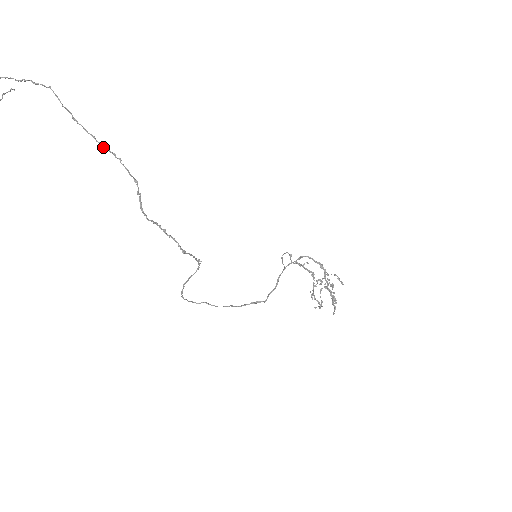
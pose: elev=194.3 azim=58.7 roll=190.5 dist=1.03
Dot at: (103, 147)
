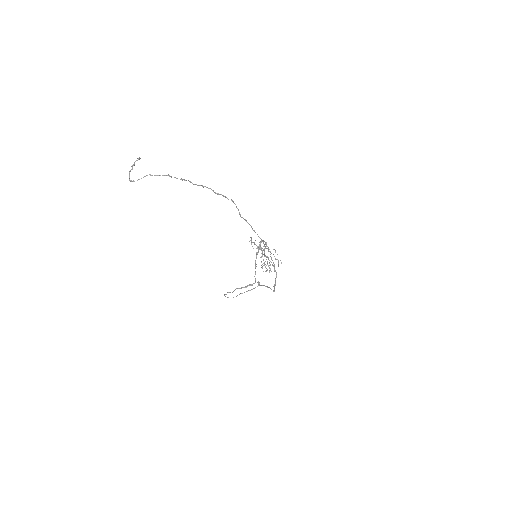
Dot at: occluded
